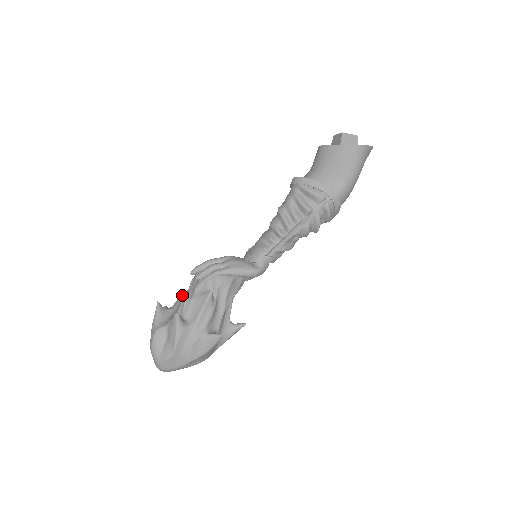
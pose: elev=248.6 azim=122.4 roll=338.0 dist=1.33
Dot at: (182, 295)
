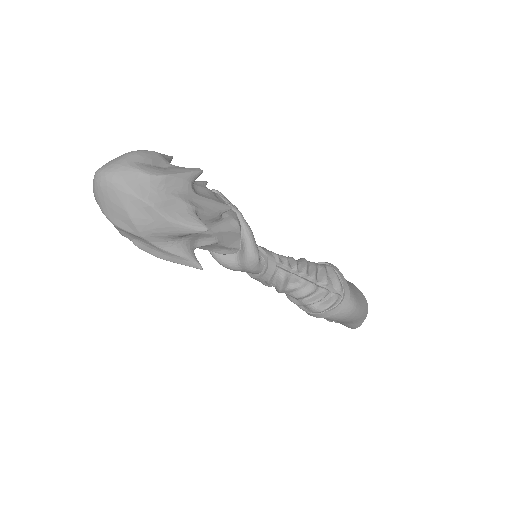
Dot at: occluded
